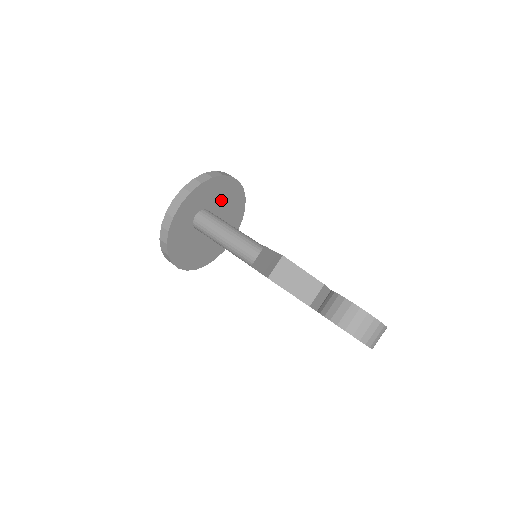
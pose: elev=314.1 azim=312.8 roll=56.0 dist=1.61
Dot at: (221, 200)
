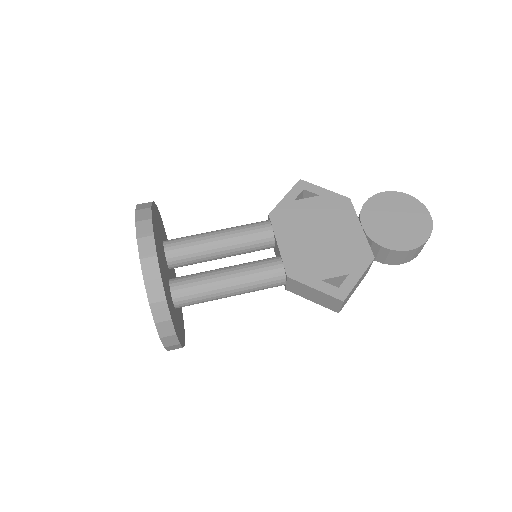
Dot at: occluded
